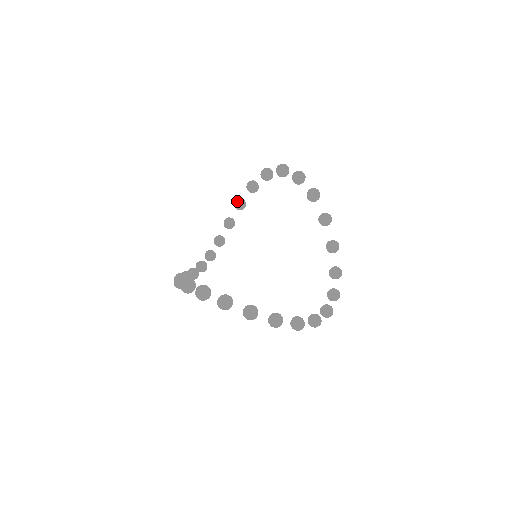
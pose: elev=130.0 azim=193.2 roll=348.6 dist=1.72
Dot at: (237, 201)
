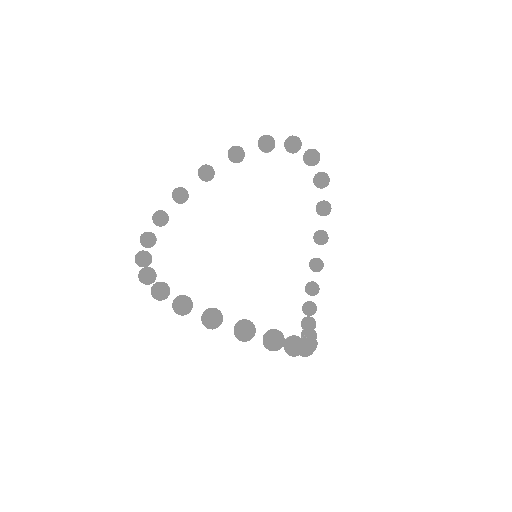
Dot at: (207, 170)
